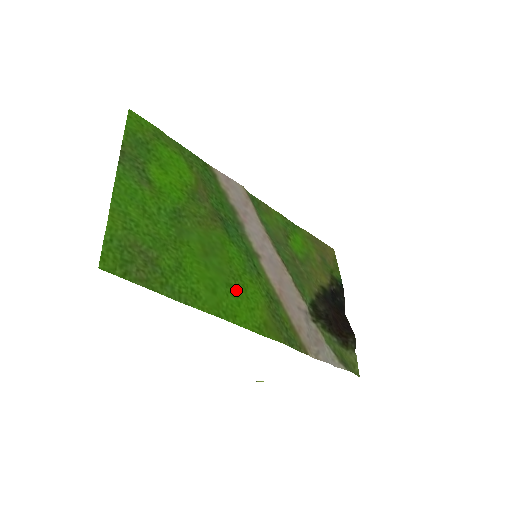
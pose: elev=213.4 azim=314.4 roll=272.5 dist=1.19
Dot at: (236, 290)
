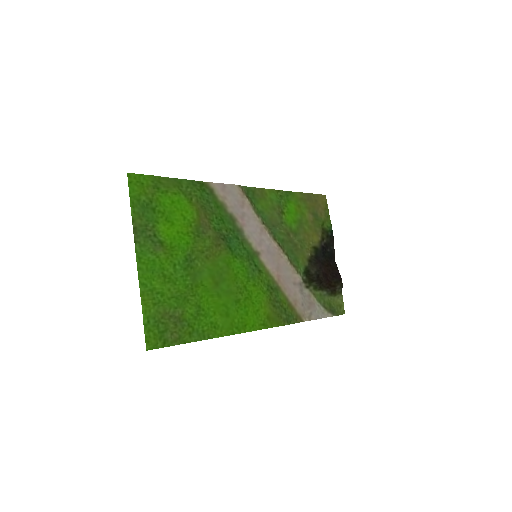
Dot at: (243, 302)
